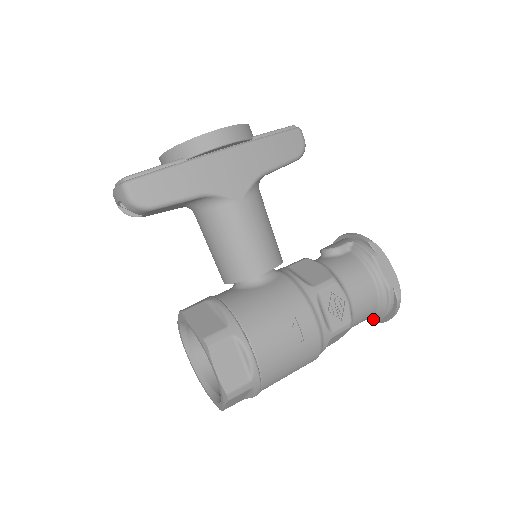
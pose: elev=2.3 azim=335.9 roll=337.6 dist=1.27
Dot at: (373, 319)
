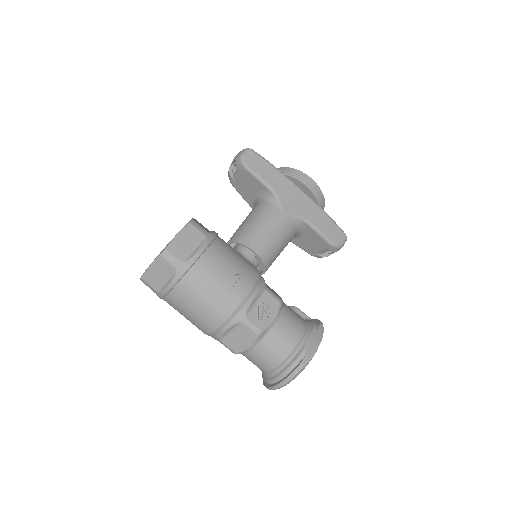
Dot at: (271, 377)
